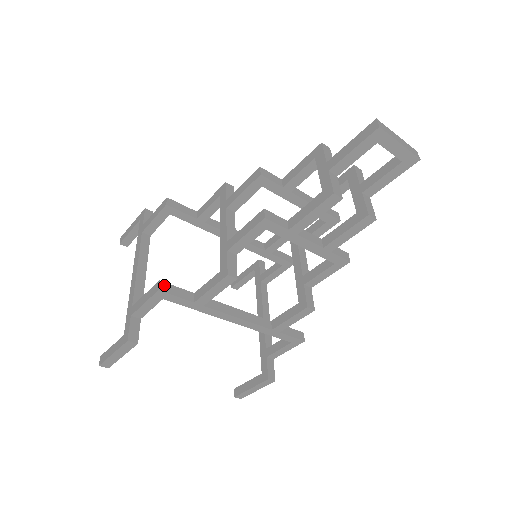
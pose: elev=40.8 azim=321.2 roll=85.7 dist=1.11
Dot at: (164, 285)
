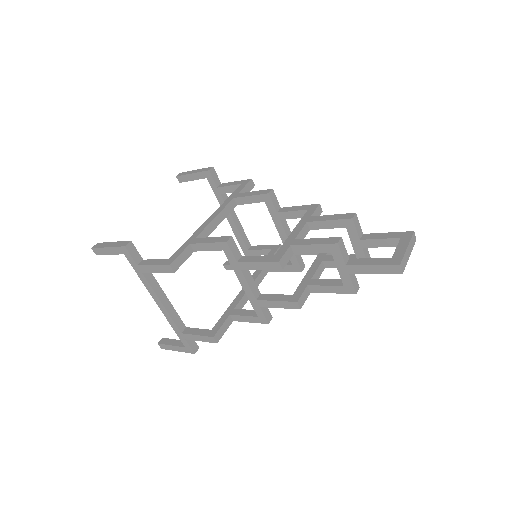
Dot at: (217, 336)
